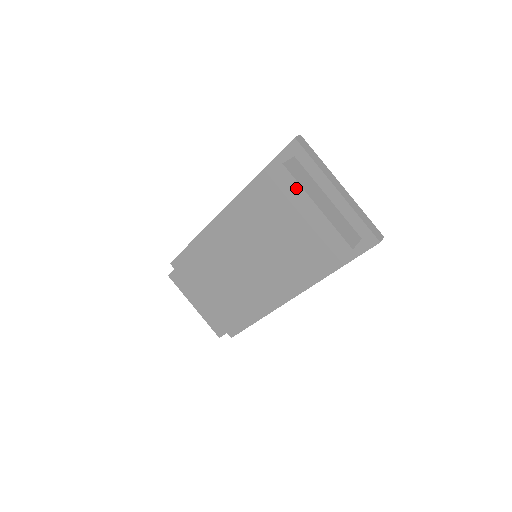
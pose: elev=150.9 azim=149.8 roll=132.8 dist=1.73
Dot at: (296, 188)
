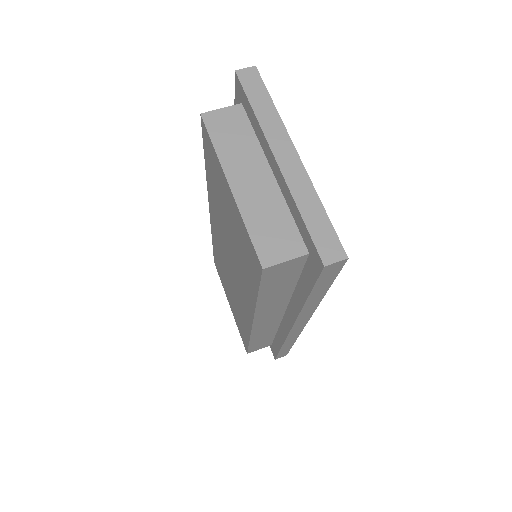
Dot at: (214, 154)
